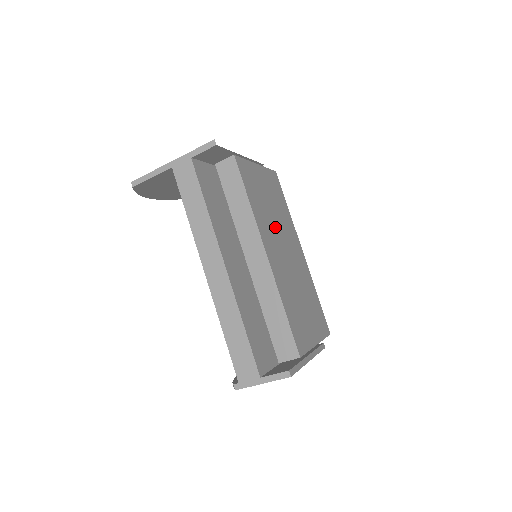
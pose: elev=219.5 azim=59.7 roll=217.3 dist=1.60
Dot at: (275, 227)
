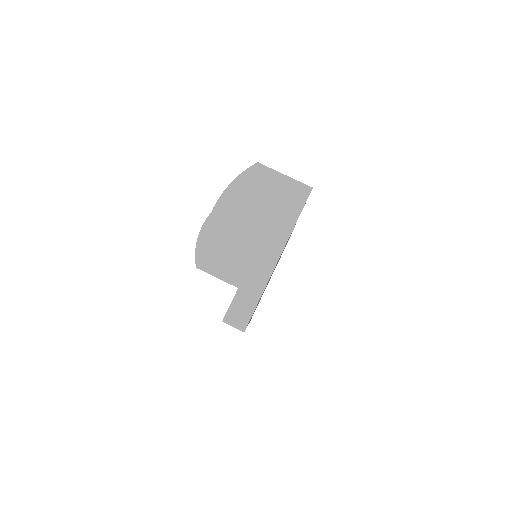
Dot at: occluded
